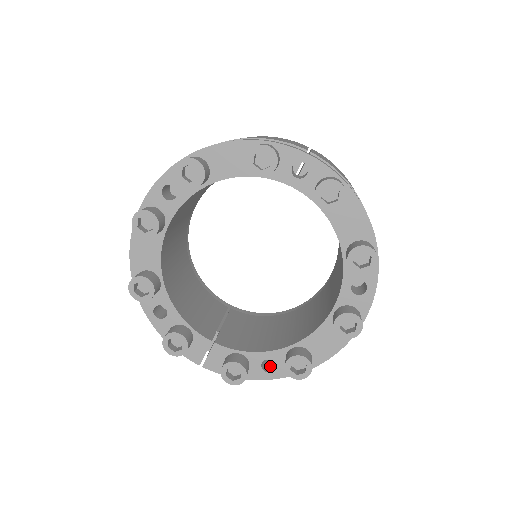
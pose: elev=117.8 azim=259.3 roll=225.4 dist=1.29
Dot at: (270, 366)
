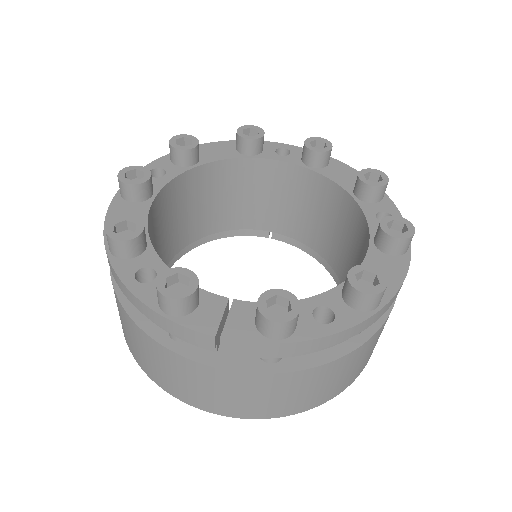
Dot at: occluded
